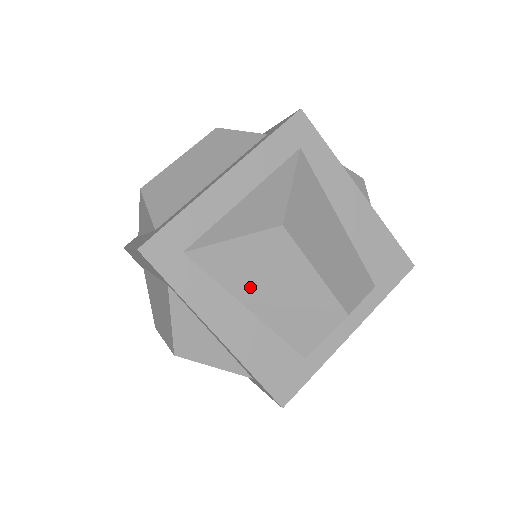
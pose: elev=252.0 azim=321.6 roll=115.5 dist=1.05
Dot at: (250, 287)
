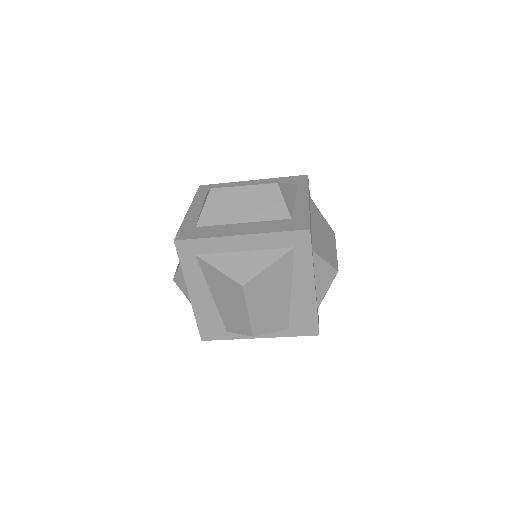
Dot at: (217, 290)
